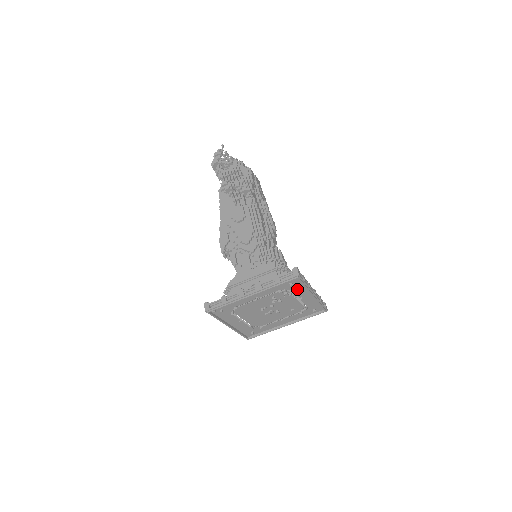
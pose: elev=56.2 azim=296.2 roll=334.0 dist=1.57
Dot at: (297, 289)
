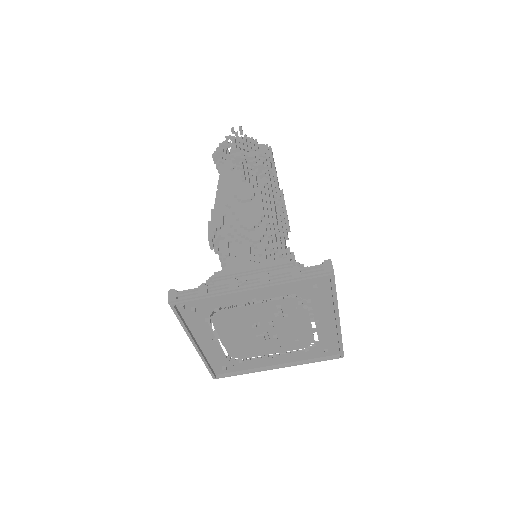
Dot at: (318, 301)
